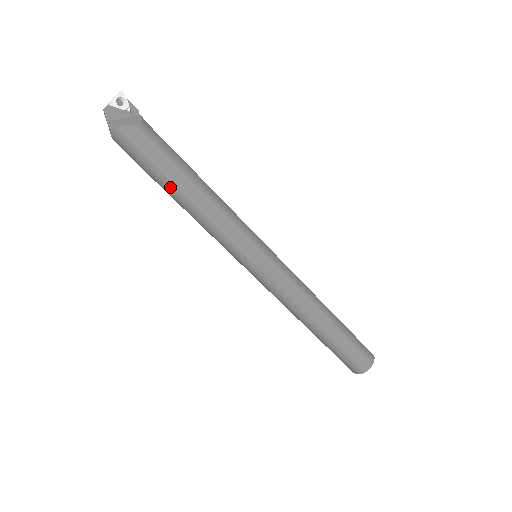
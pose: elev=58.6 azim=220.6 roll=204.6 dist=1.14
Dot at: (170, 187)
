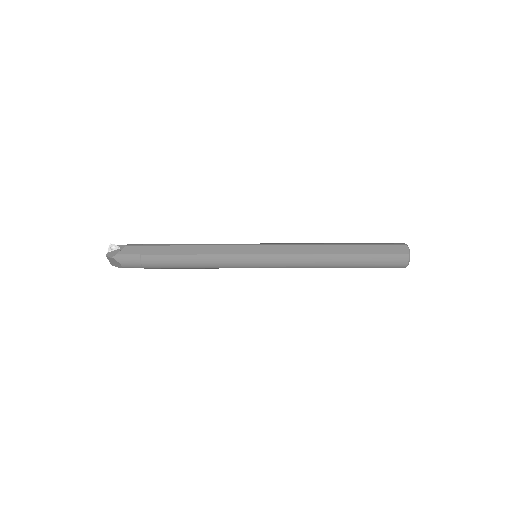
Dot at: (168, 259)
